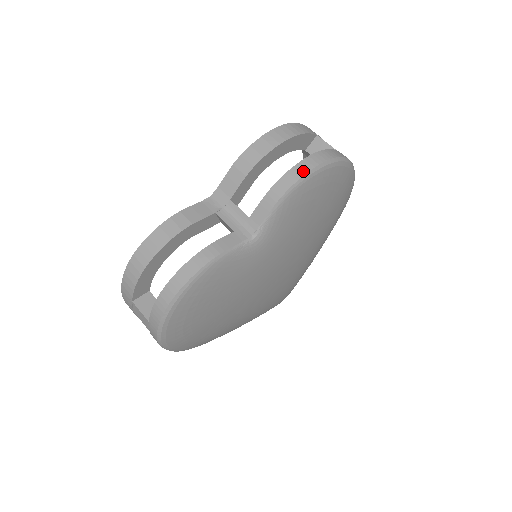
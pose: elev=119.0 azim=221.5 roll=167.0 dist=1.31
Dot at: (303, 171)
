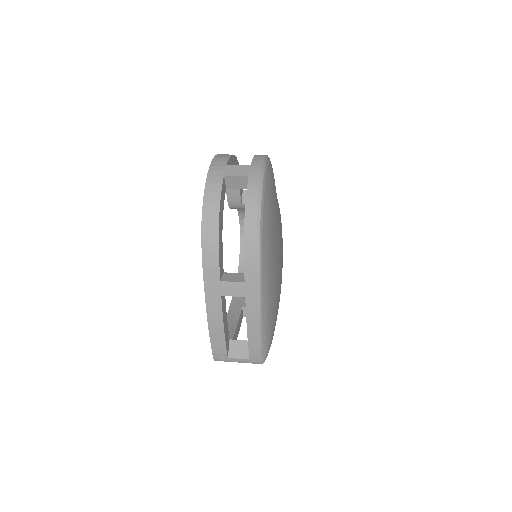
Dot at: occluded
